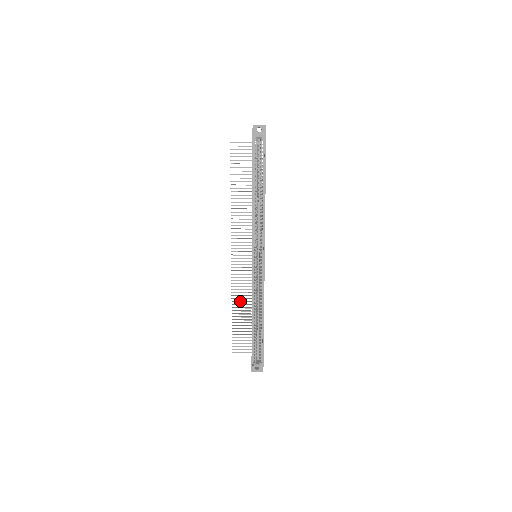
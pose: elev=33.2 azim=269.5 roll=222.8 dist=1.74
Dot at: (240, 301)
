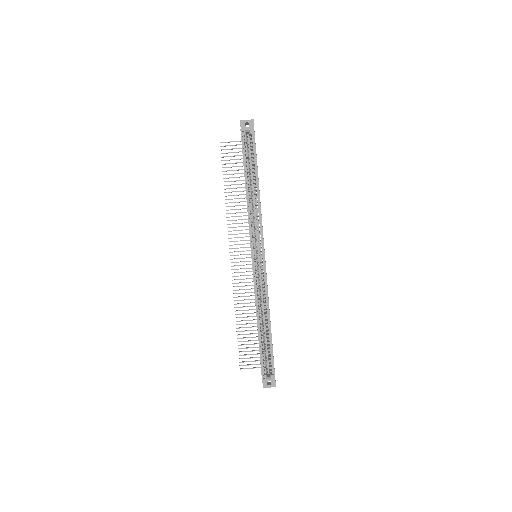
Dot at: occluded
